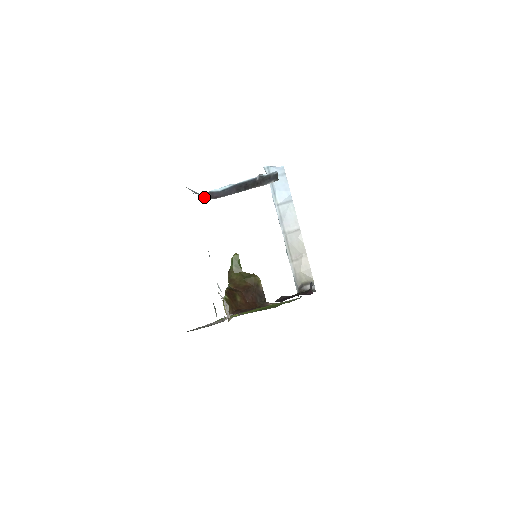
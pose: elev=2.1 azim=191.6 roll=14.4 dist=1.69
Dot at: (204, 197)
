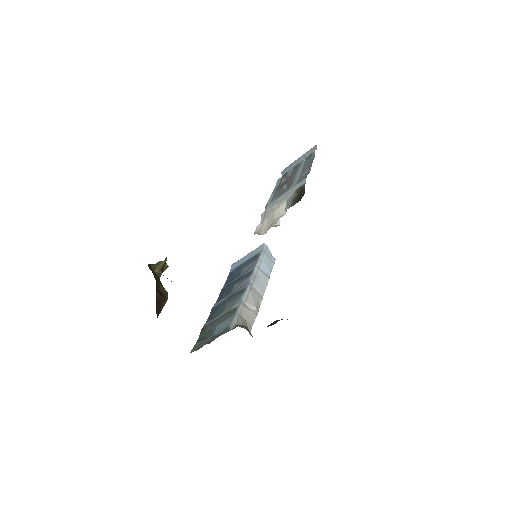
Dot at: occluded
